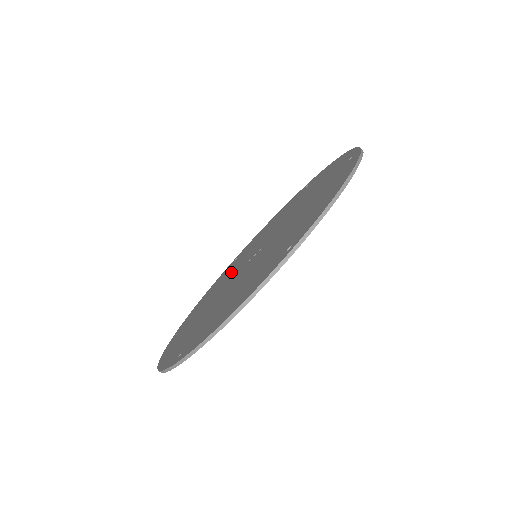
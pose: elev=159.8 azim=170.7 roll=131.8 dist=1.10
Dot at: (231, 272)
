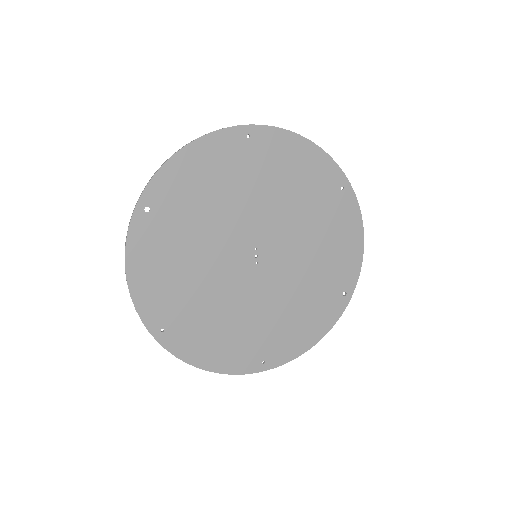
Dot at: (290, 292)
